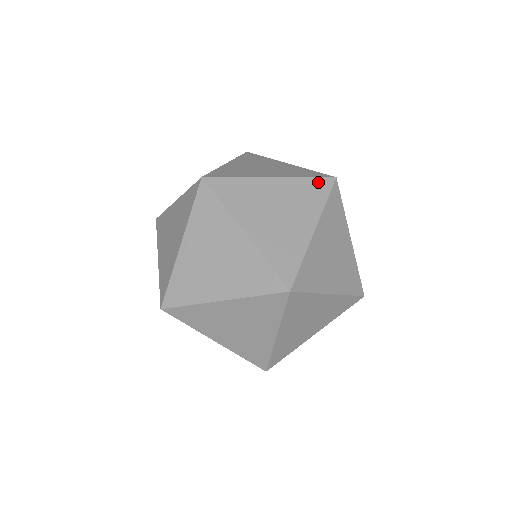
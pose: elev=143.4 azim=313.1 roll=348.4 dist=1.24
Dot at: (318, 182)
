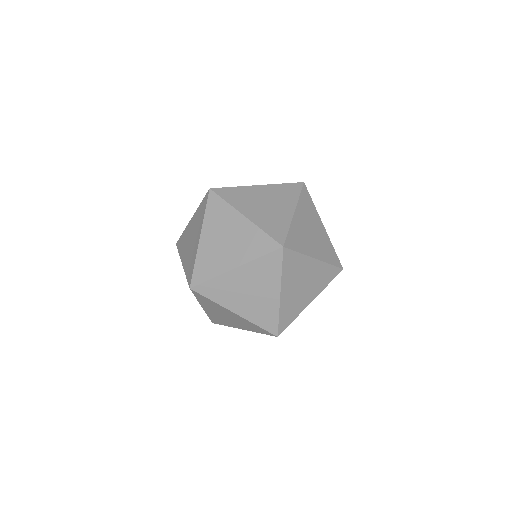
Dot at: (268, 241)
